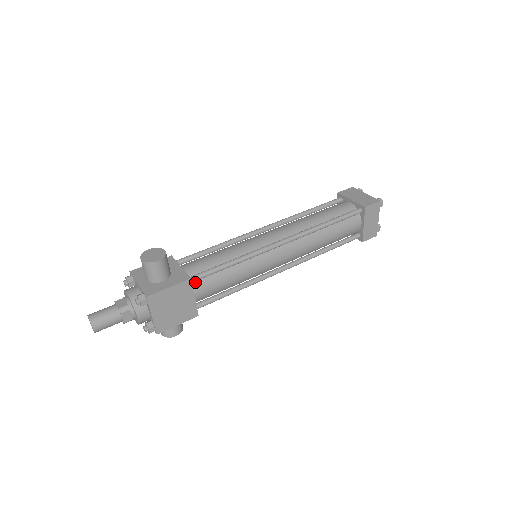
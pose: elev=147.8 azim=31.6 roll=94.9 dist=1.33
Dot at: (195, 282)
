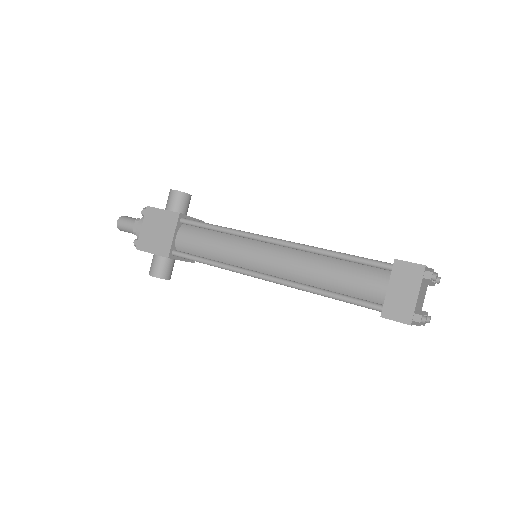
Dot at: (186, 227)
